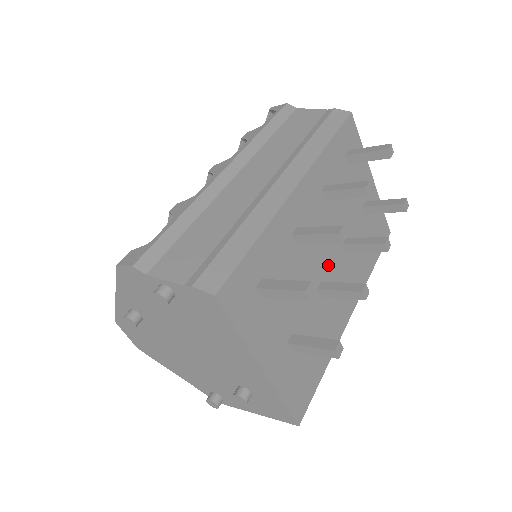
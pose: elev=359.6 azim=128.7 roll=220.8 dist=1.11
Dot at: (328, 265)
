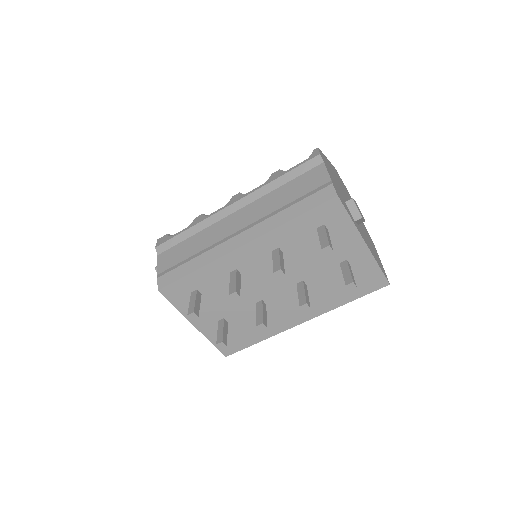
Dot at: (274, 293)
